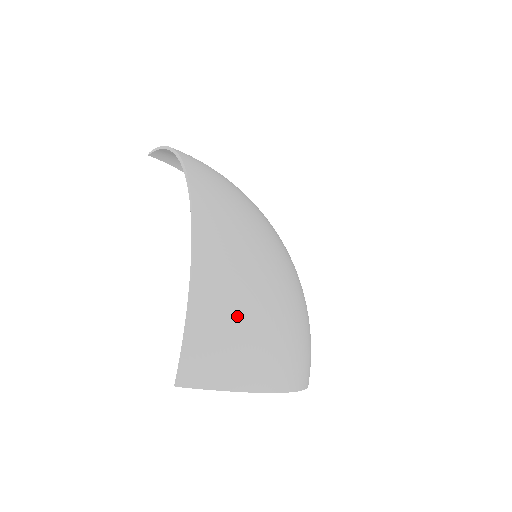
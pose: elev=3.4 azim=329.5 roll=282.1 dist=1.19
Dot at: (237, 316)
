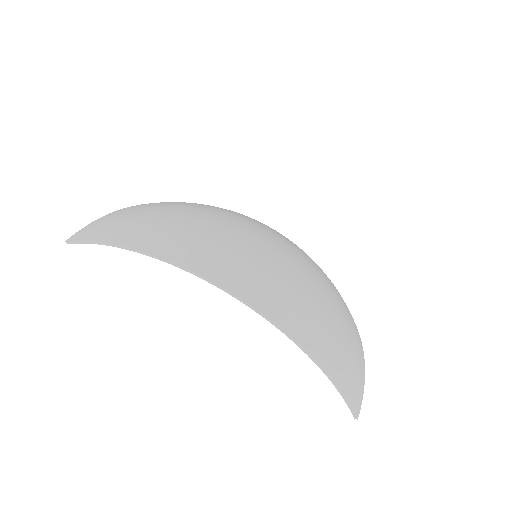
Dot at: (343, 346)
